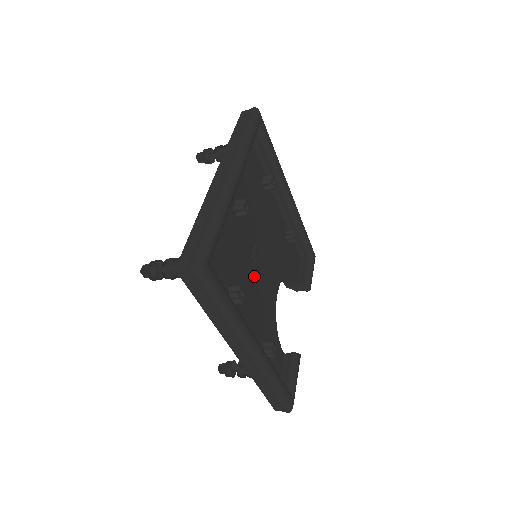
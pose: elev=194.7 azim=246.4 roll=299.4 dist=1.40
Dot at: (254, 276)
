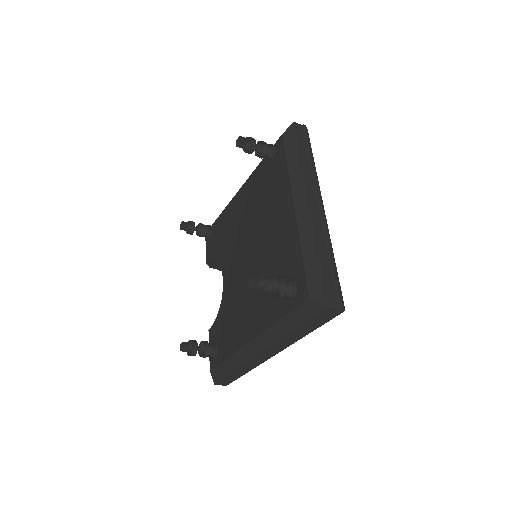
Dot at: occluded
